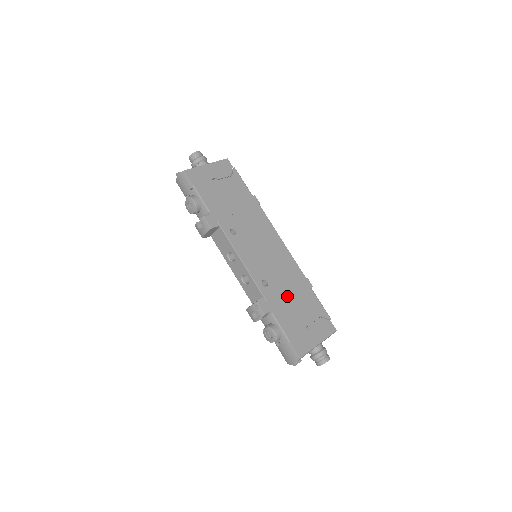
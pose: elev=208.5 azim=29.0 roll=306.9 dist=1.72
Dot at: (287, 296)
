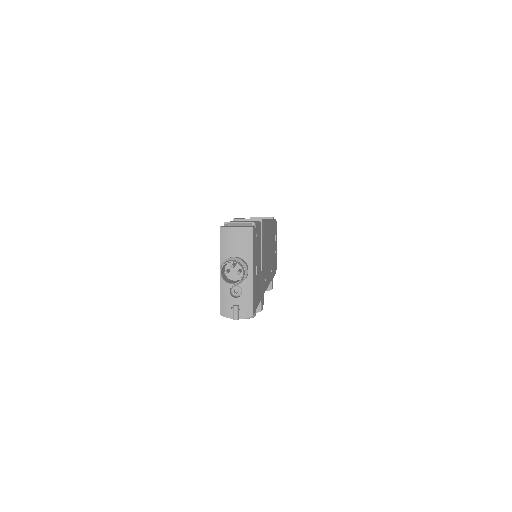
Dot at: occluded
